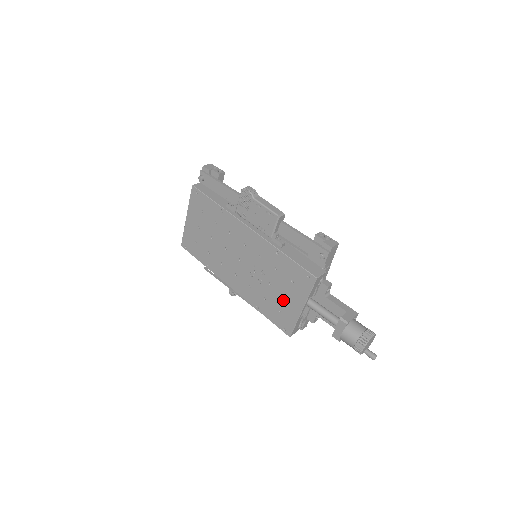
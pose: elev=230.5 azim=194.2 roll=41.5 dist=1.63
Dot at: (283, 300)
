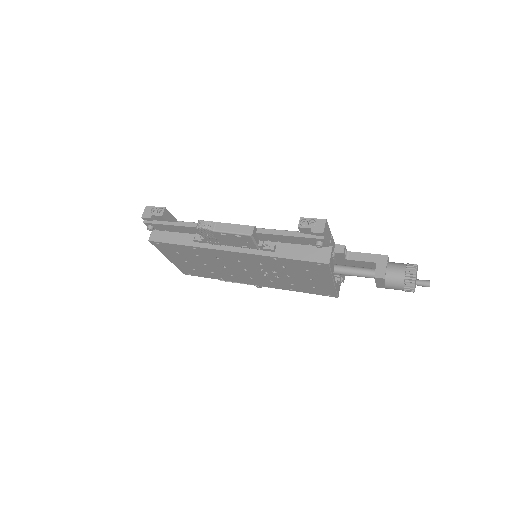
Dot at: (310, 282)
